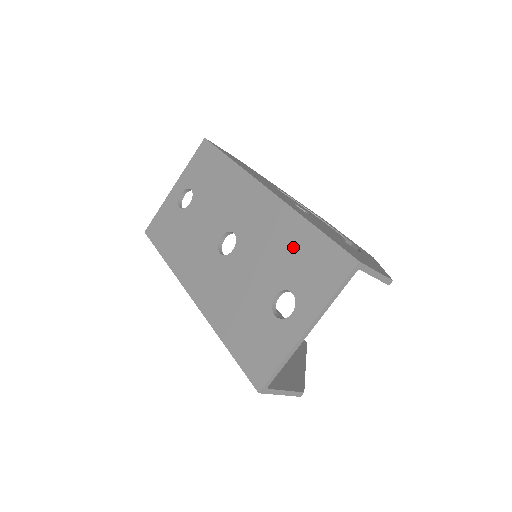
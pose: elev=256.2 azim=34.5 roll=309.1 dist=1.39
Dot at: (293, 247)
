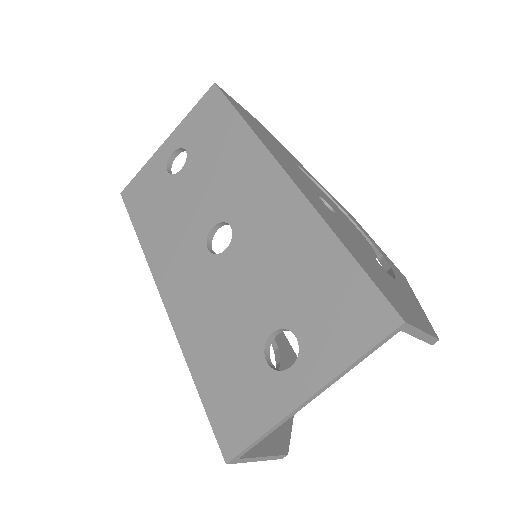
Dot at: (309, 270)
